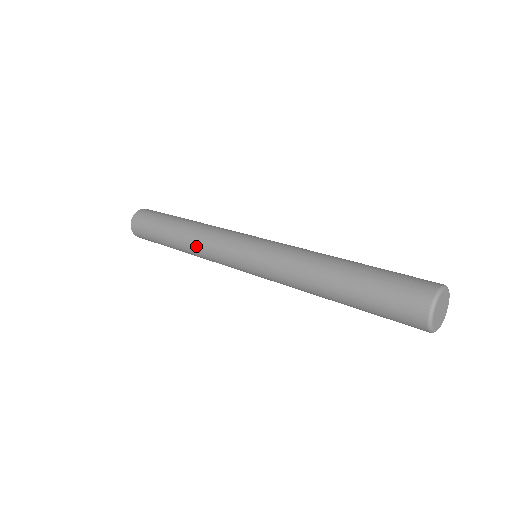
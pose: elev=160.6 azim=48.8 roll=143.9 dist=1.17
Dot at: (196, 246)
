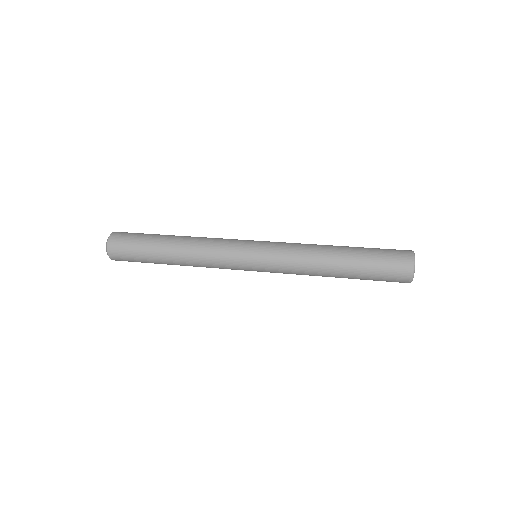
Dot at: (198, 252)
